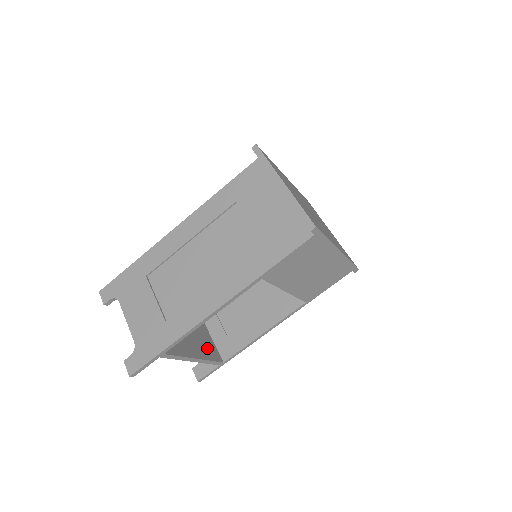
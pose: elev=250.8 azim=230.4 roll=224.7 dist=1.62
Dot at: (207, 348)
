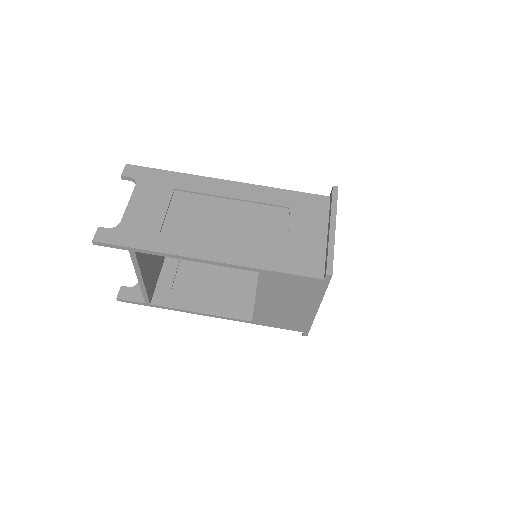
Dot at: (152, 282)
